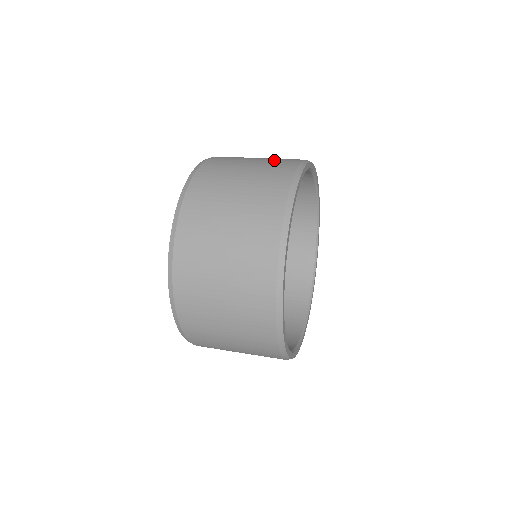
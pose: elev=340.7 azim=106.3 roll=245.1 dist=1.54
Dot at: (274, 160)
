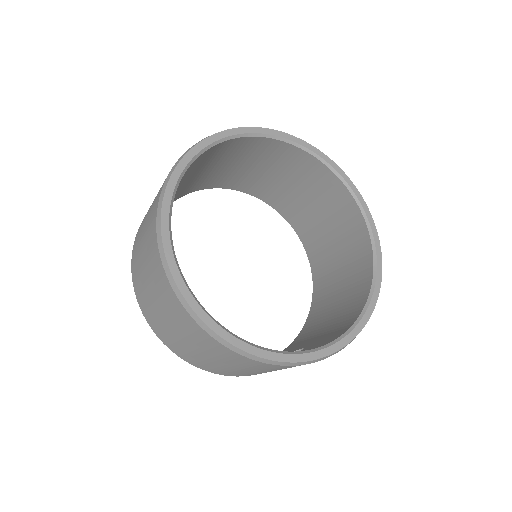
Dot at: occluded
